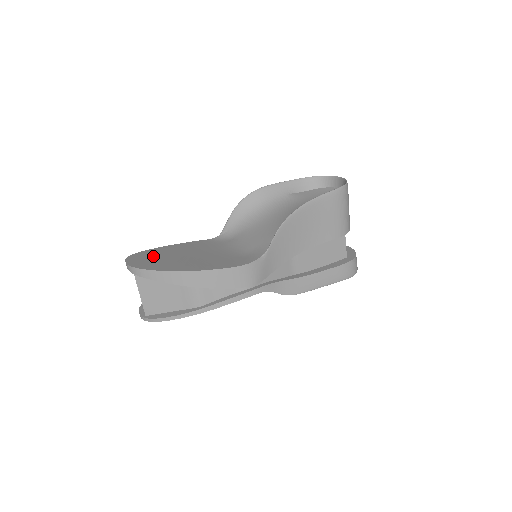
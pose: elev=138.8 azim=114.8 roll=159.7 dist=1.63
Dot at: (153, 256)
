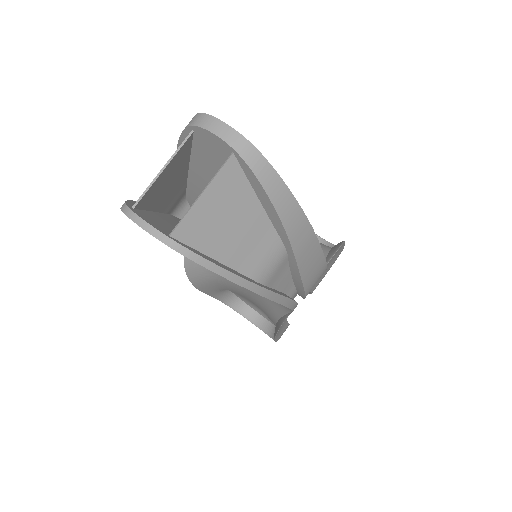
Dot at: occluded
